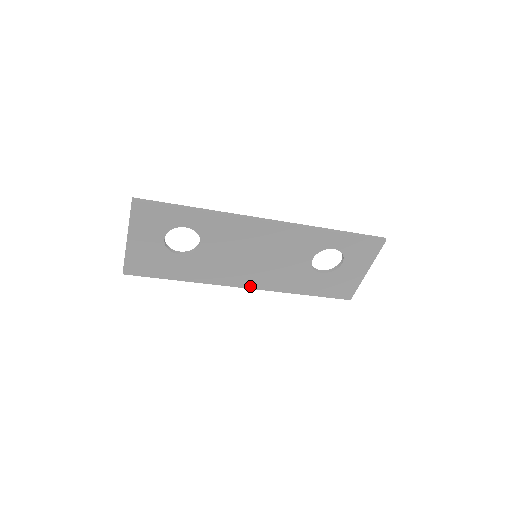
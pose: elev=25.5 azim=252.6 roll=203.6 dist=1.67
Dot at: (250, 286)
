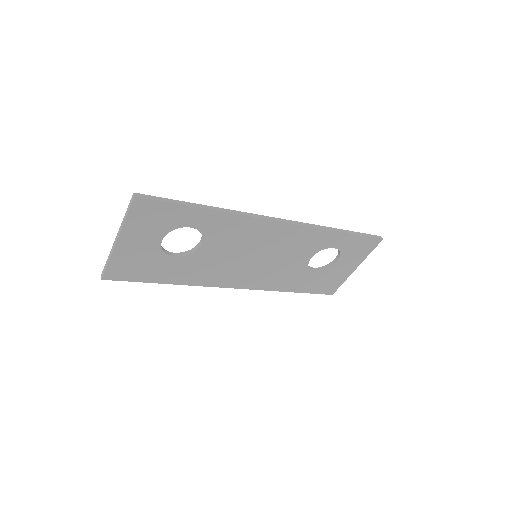
Dot at: (241, 286)
